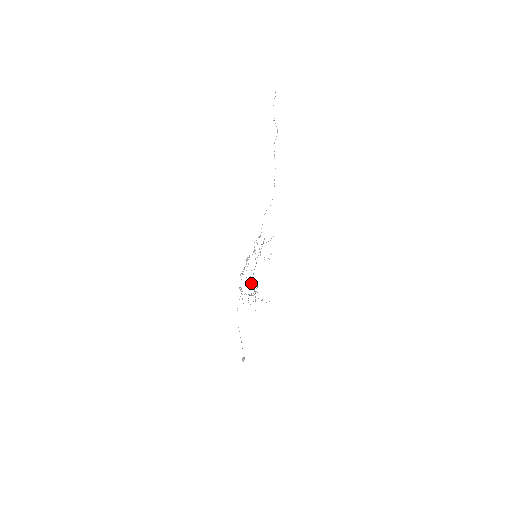
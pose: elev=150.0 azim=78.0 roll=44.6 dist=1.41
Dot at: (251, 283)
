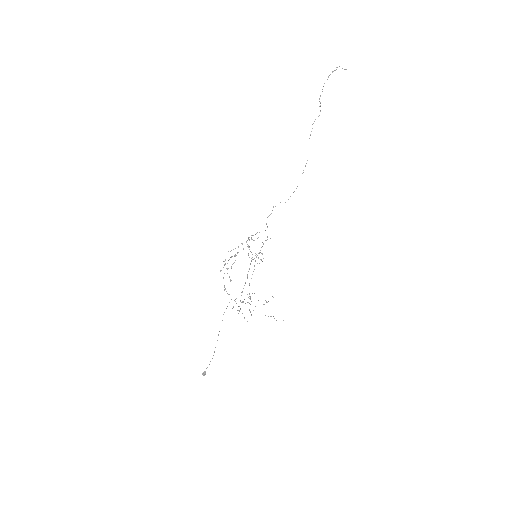
Dot at: occluded
